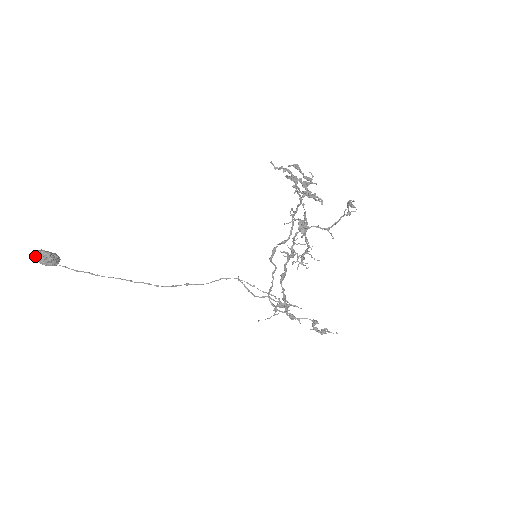
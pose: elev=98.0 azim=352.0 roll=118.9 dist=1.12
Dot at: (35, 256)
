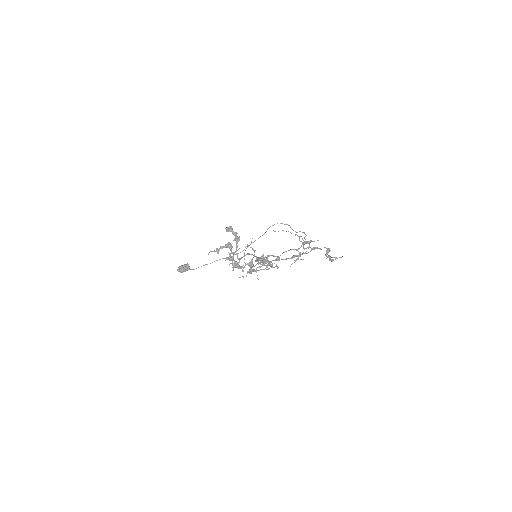
Dot at: occluded
